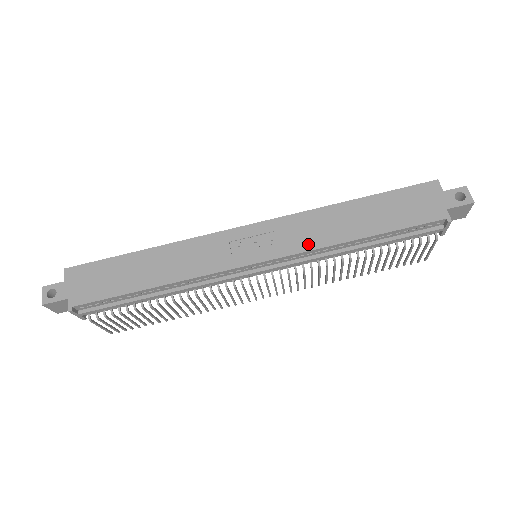
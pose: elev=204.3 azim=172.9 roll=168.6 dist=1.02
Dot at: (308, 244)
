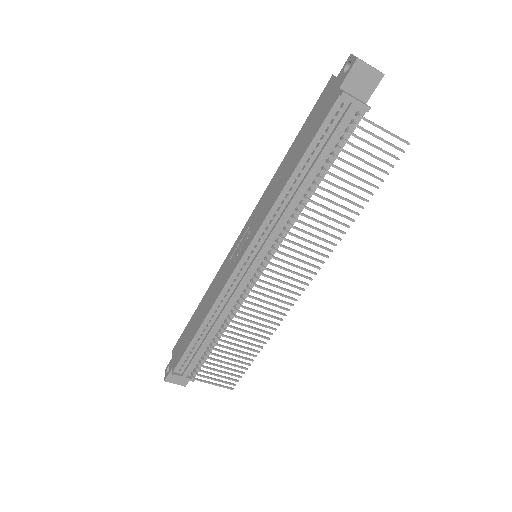
Dot at: (264, 215)
